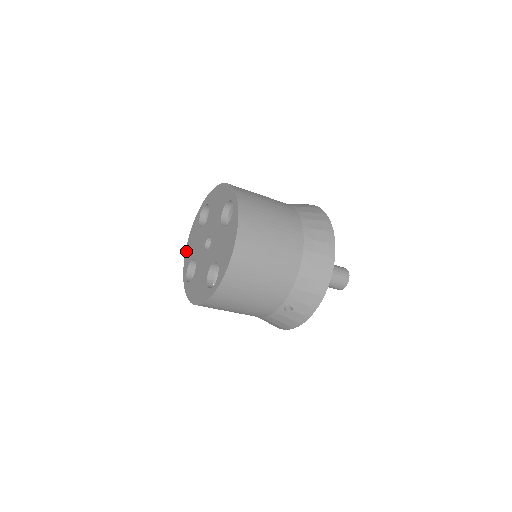
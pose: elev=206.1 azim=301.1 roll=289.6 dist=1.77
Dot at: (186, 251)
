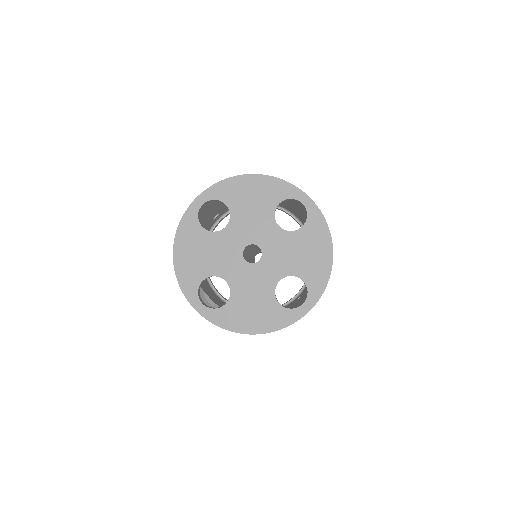
Dot at: (178, 267)
